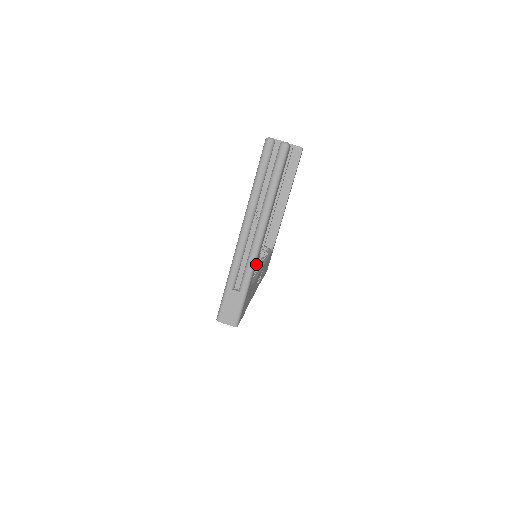
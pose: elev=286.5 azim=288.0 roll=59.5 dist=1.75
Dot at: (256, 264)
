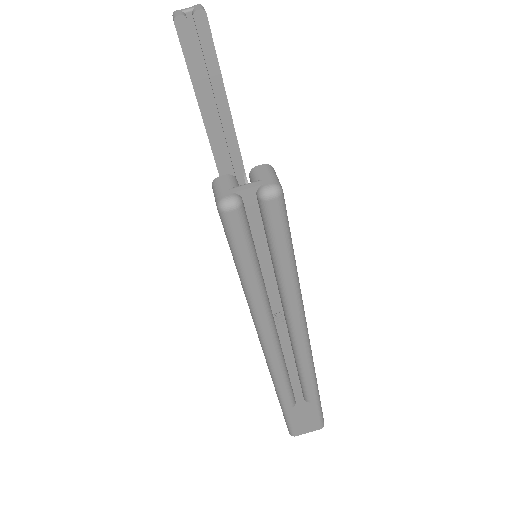
Dot at: occluded
